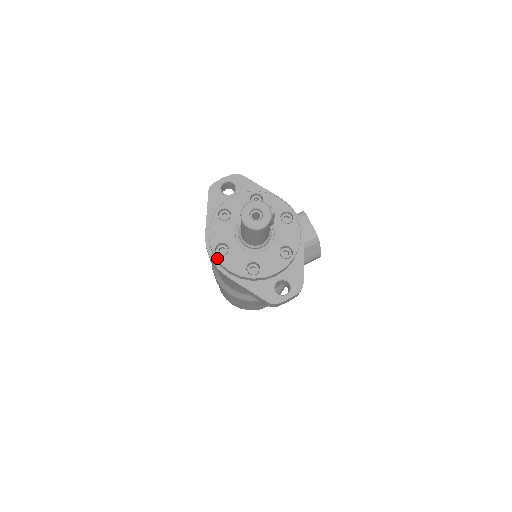
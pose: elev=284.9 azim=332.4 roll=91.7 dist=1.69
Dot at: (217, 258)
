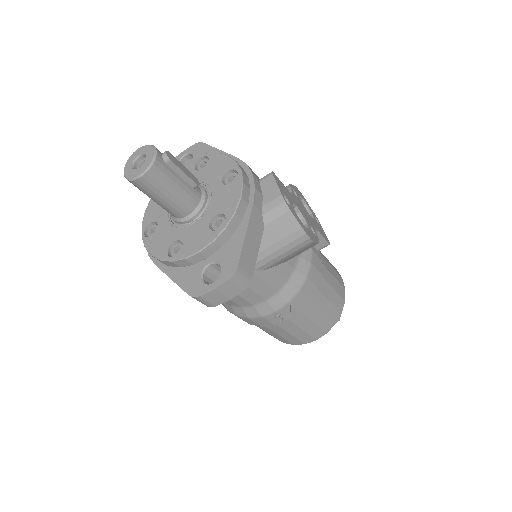
Dot at: (143, 240)
